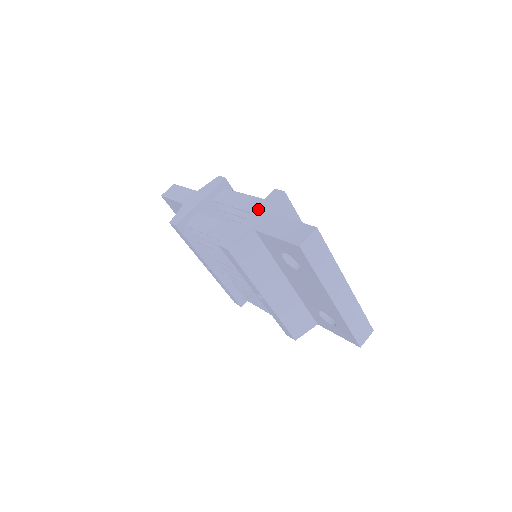
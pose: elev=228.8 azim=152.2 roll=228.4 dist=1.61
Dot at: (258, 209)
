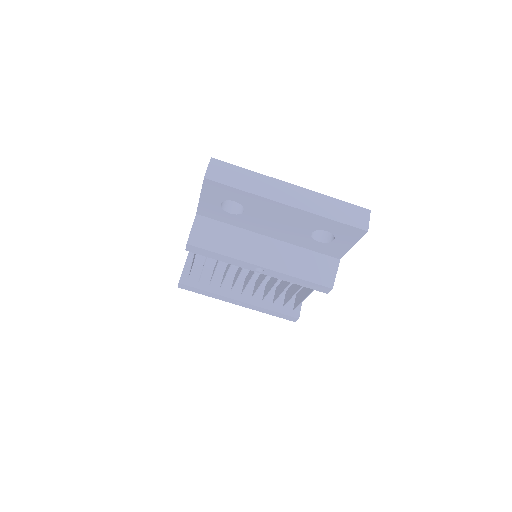
Dot at: occluded
